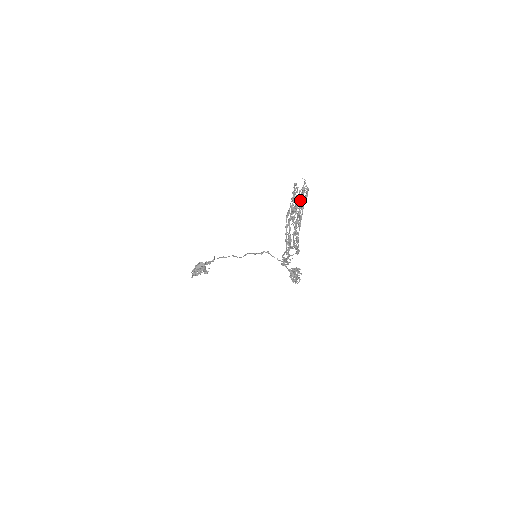
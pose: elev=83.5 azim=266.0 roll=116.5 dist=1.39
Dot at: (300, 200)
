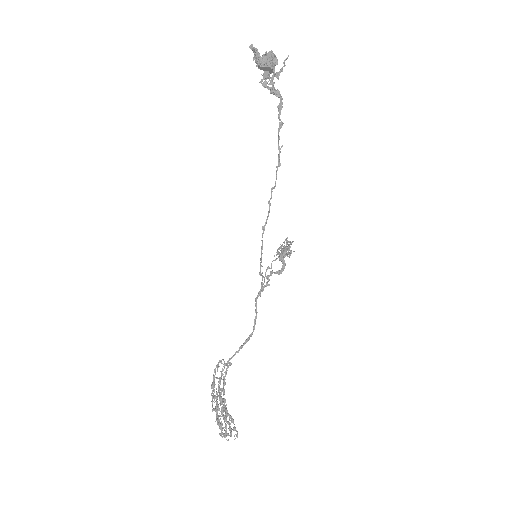
Dot at: occluded
